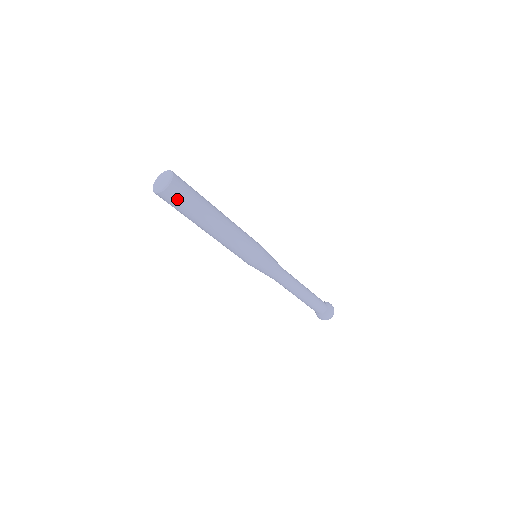
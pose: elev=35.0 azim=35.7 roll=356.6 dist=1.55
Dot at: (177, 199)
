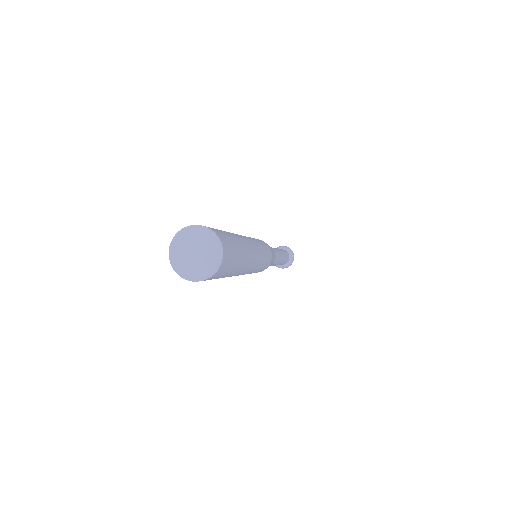
Dot at: (225, 270)
